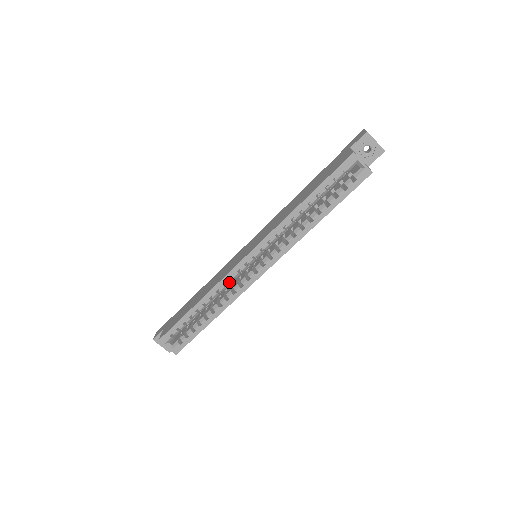
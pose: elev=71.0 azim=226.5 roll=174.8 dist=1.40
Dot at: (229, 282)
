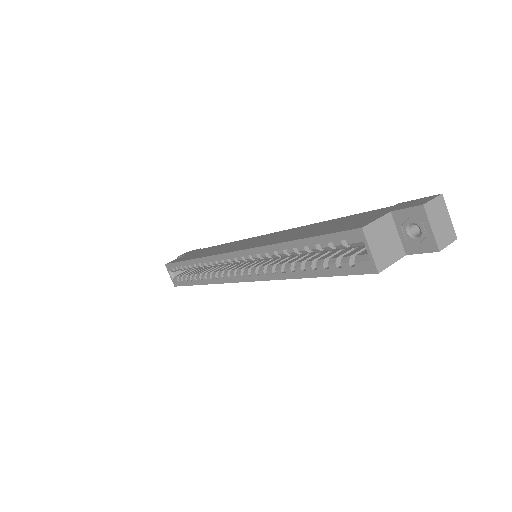
Dot at: (215, 264)
